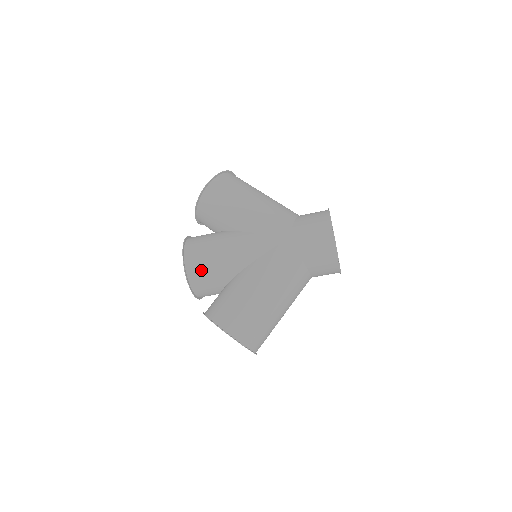
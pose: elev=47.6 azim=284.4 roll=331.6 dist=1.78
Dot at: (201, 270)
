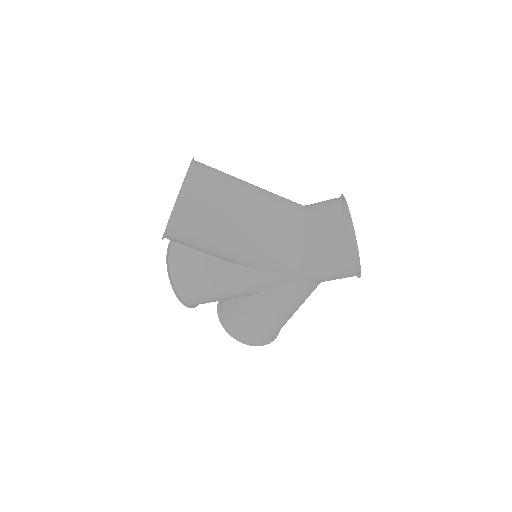
Dot at: (204, 302)
